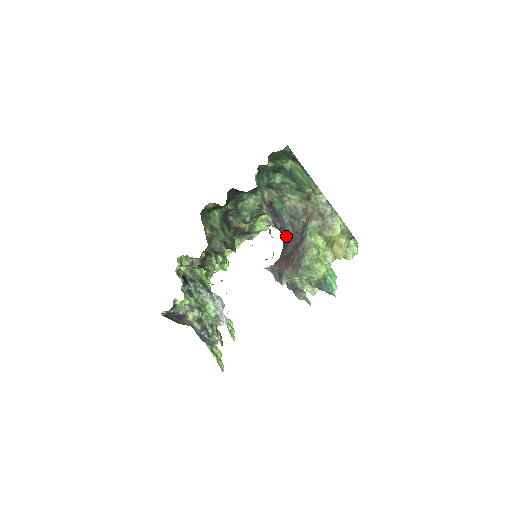
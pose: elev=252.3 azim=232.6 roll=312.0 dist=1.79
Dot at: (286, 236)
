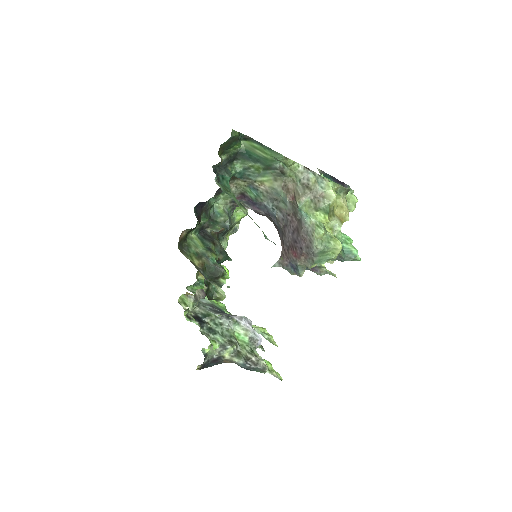
Dot at: (277, 221)
